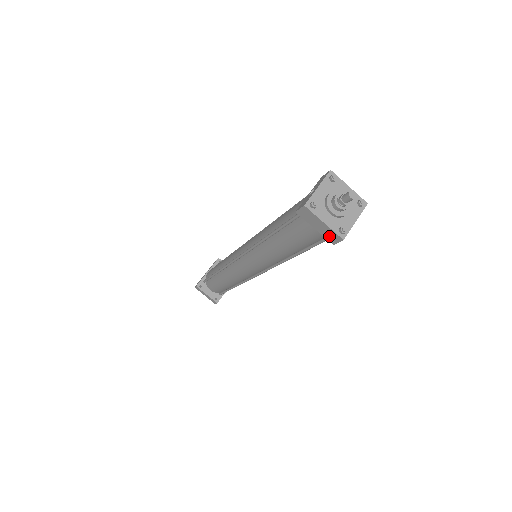
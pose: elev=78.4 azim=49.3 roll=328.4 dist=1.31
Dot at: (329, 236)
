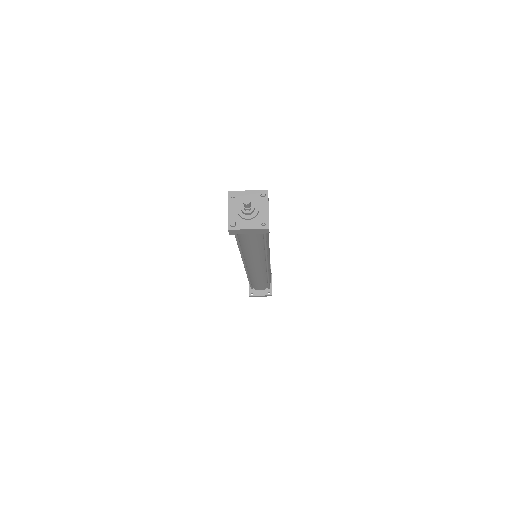
Dot at: (261, 232)
